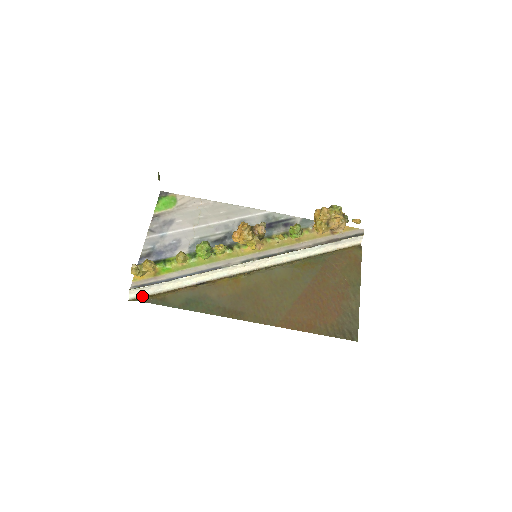
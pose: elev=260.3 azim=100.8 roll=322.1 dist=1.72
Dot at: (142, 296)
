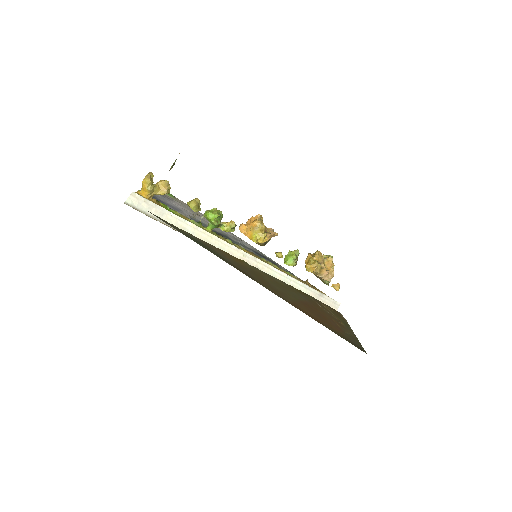
Dot at: (139, 211)
